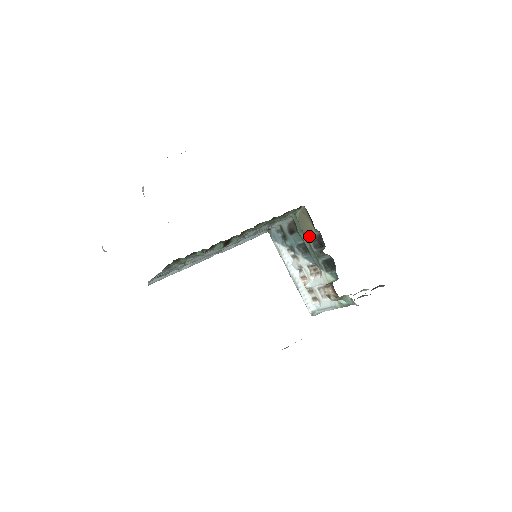
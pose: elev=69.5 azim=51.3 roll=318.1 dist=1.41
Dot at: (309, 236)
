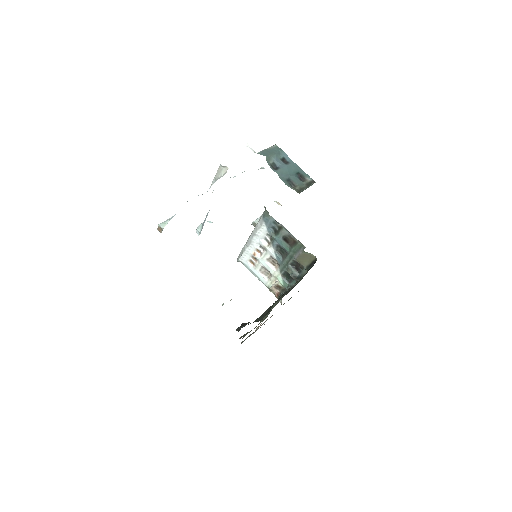
Dot at: occluded
